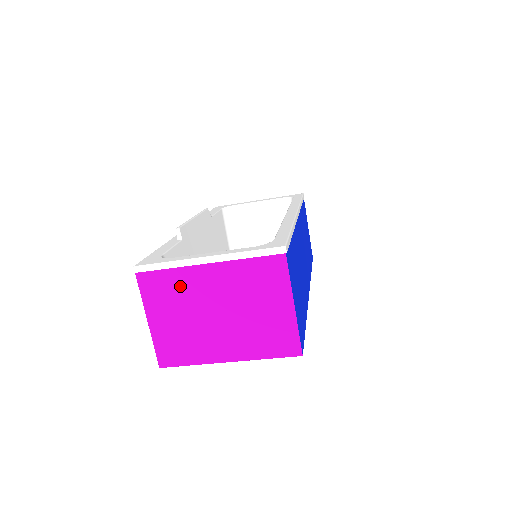
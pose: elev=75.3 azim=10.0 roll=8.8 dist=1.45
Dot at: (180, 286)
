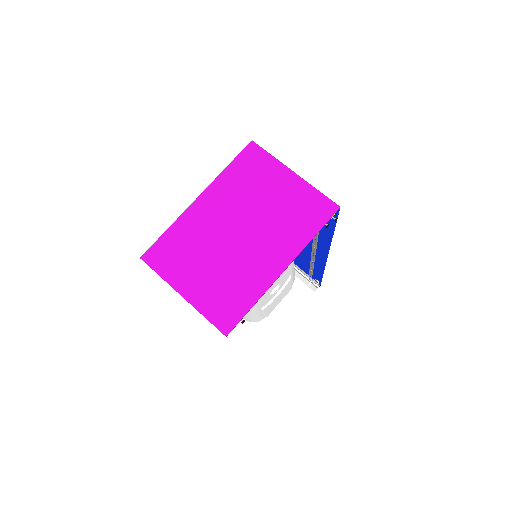
Dot at: (188, 236)
